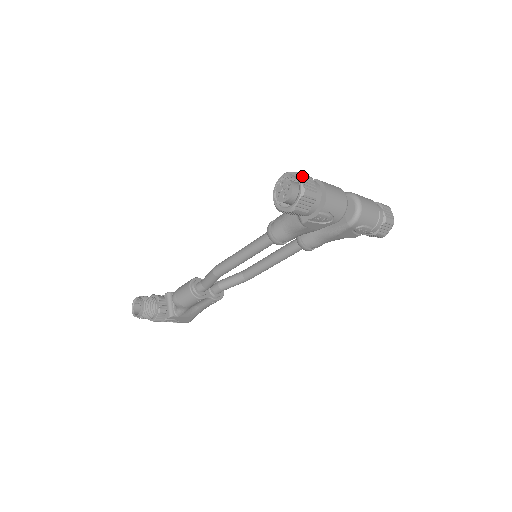
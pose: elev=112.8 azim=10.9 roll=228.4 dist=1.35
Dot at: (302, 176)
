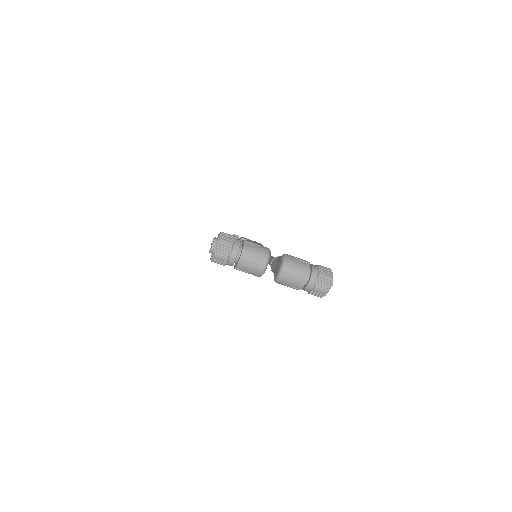
Dot at: (220, 243)
